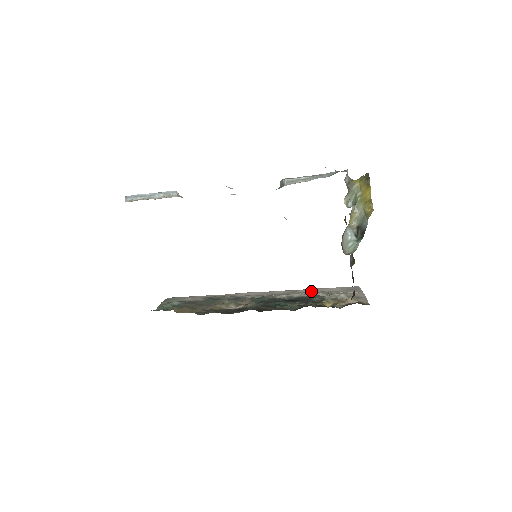
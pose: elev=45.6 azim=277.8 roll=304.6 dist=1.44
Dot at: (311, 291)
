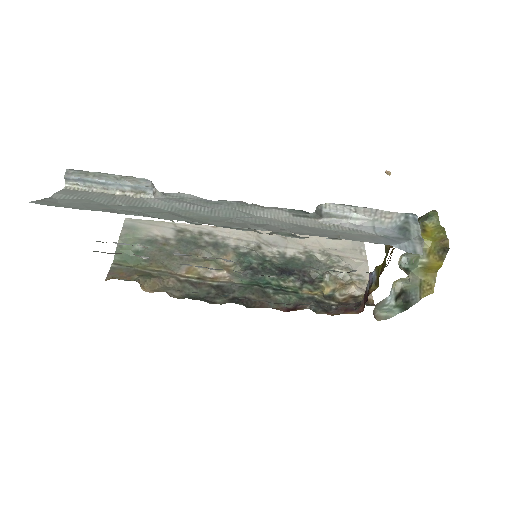
Dot at: (307, 242)
